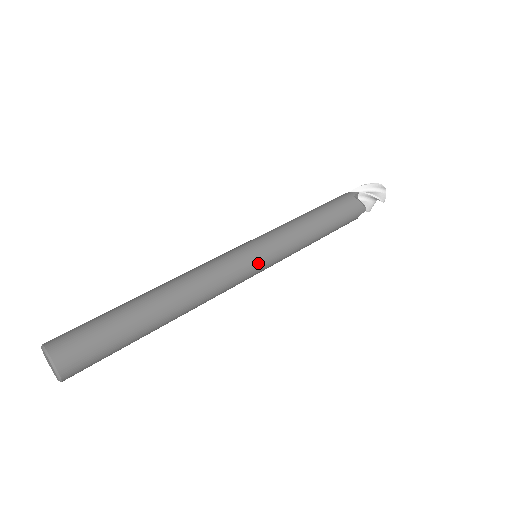
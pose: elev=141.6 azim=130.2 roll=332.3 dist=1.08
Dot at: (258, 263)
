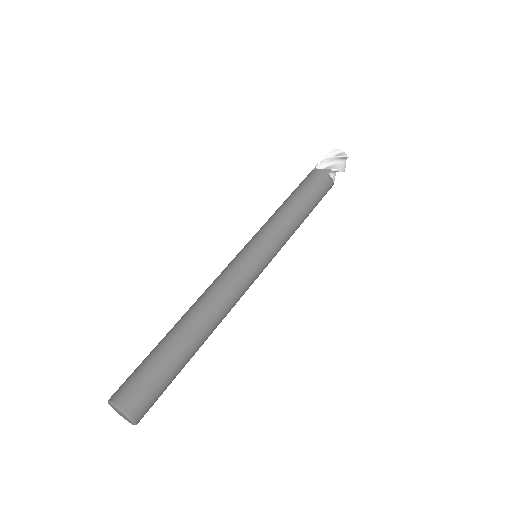
Dot at: occluded
